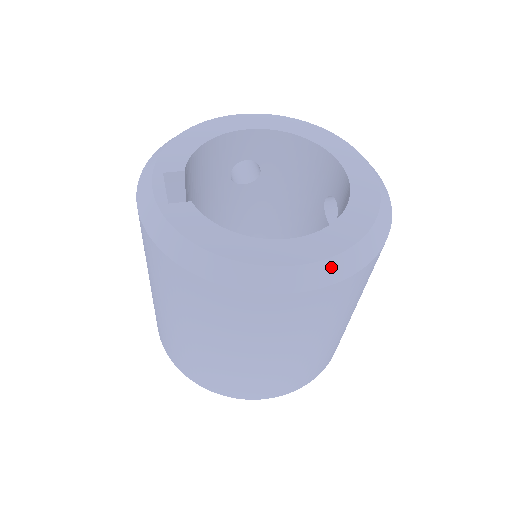
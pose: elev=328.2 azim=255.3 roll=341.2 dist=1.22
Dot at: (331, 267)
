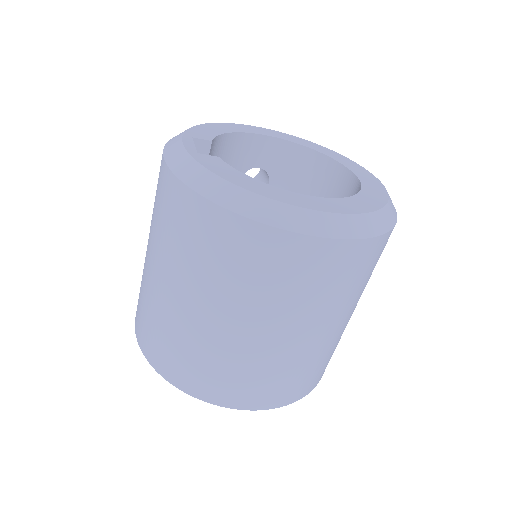
Dot at: (350, 223)
